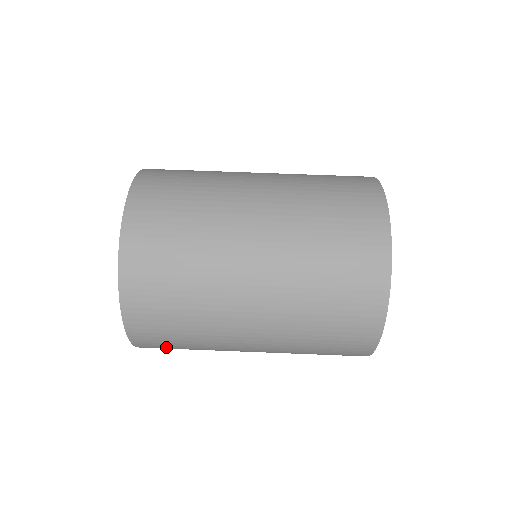
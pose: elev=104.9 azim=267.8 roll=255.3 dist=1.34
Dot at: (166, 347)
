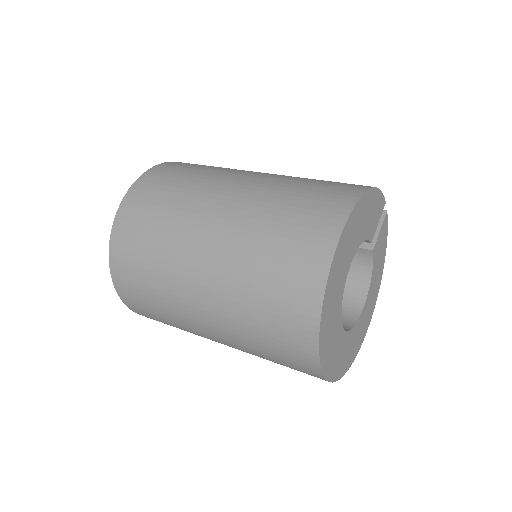
Dot at: (139, 300)
